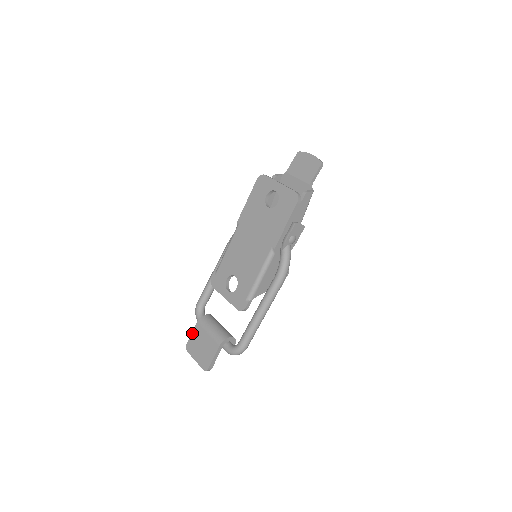
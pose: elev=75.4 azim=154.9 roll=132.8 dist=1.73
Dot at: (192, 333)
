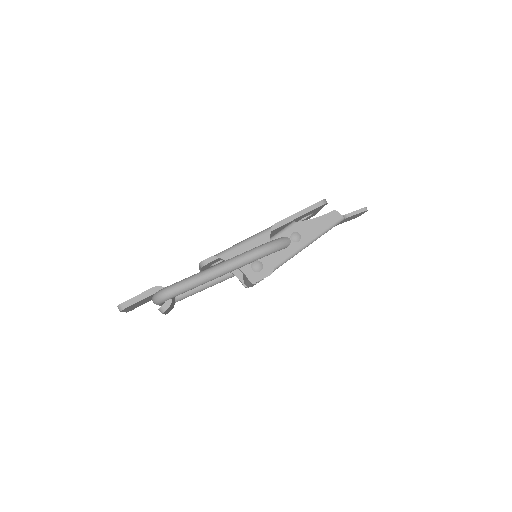
Dot at: occluded
